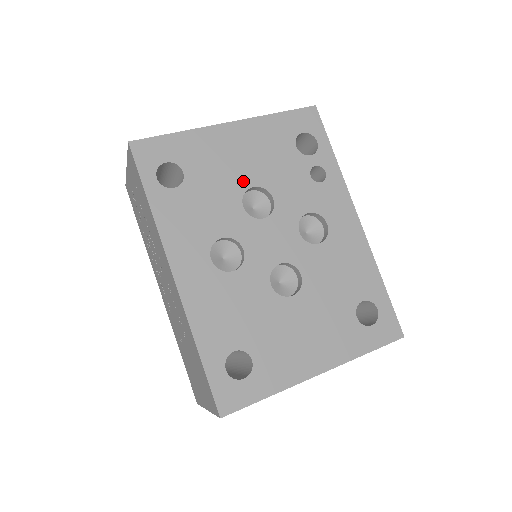
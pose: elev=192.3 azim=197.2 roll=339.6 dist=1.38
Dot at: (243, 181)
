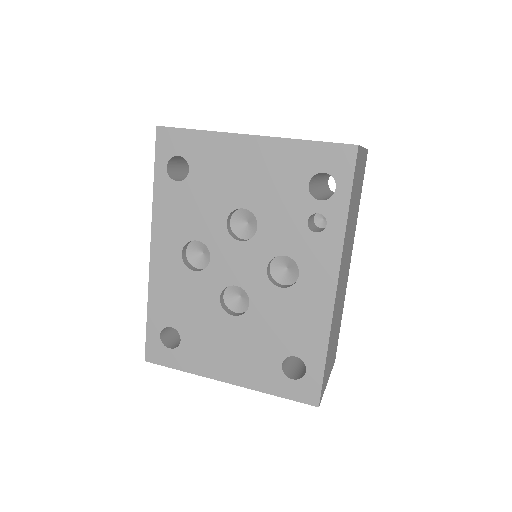
Dot at: (237, 199)
